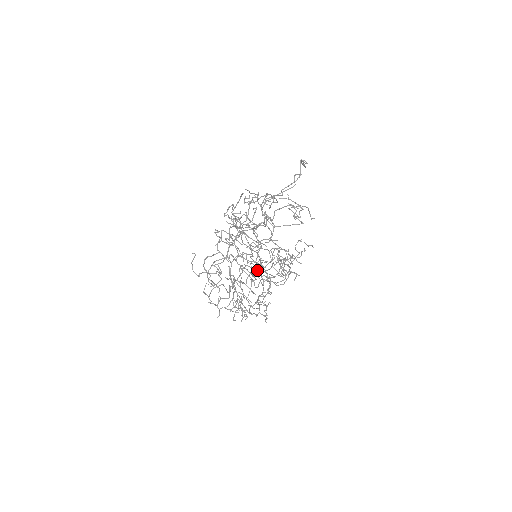
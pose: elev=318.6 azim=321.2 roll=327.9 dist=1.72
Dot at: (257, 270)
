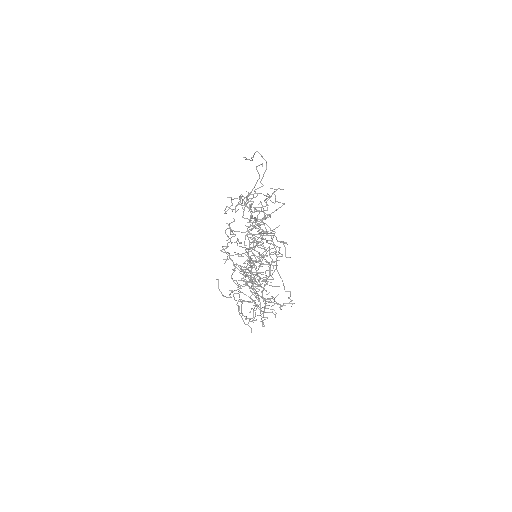
Dot at: occluded
